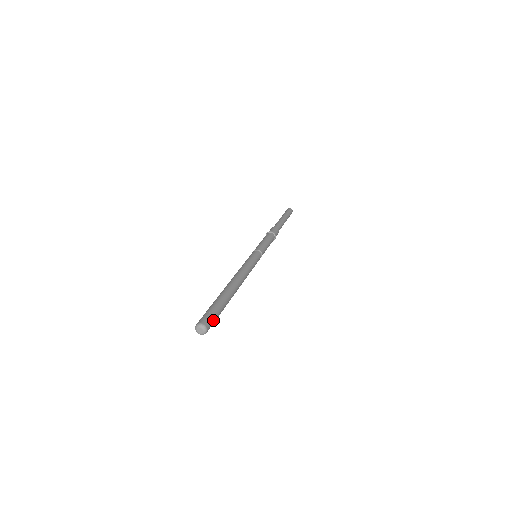
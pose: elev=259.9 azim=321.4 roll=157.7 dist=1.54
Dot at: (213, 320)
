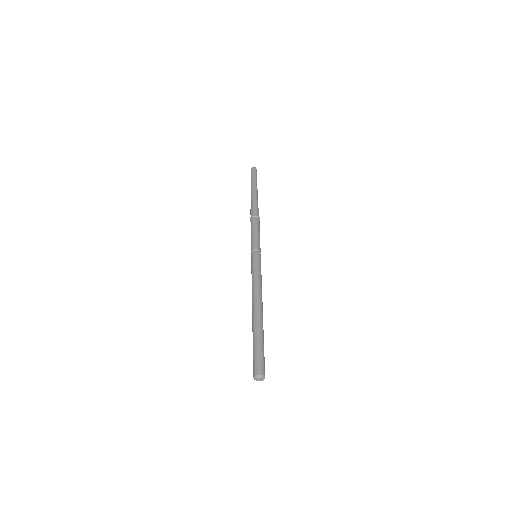
Dot at: (261, 362)
